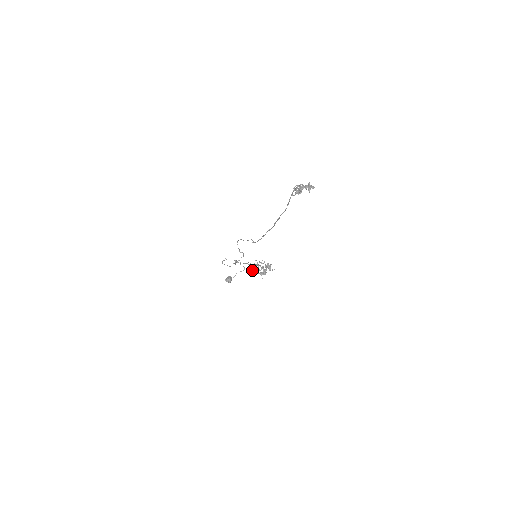
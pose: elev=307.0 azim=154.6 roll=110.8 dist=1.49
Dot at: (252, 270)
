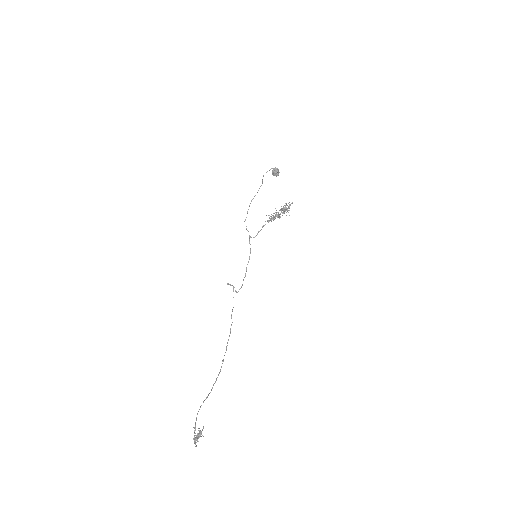
Dot at: occluded
